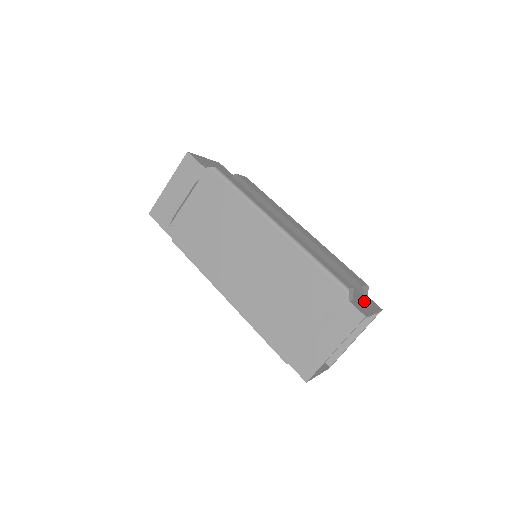
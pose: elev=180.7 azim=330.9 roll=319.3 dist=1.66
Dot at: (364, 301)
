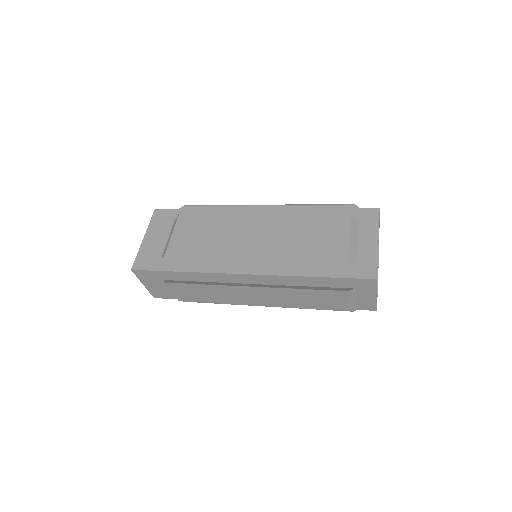
Dot at: occluded
